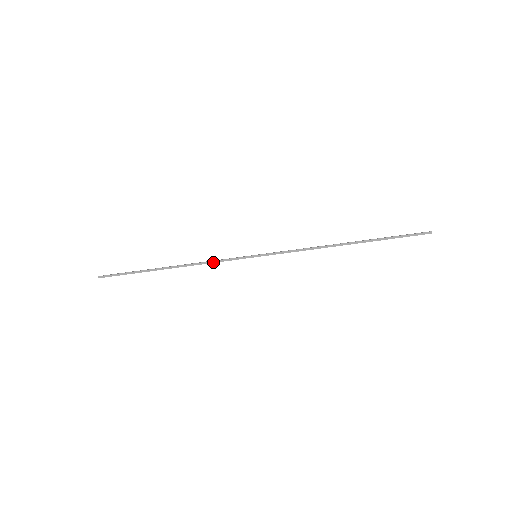
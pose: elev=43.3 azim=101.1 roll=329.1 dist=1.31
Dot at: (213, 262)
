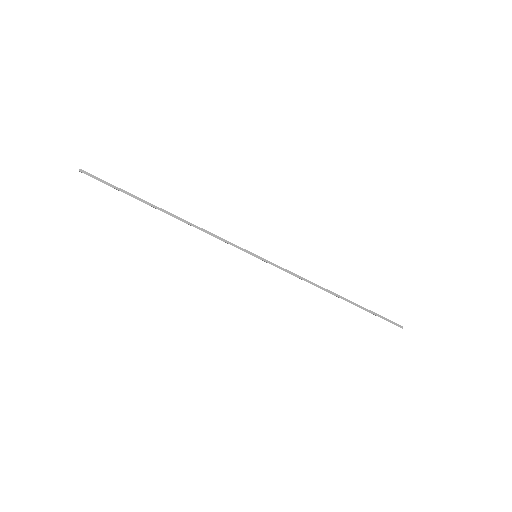
Dot at: (213, 235)
